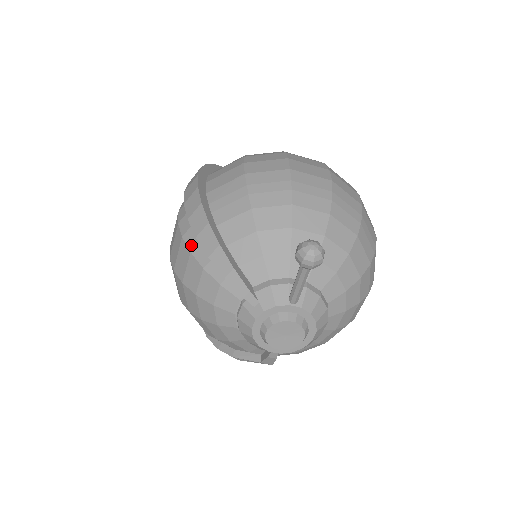
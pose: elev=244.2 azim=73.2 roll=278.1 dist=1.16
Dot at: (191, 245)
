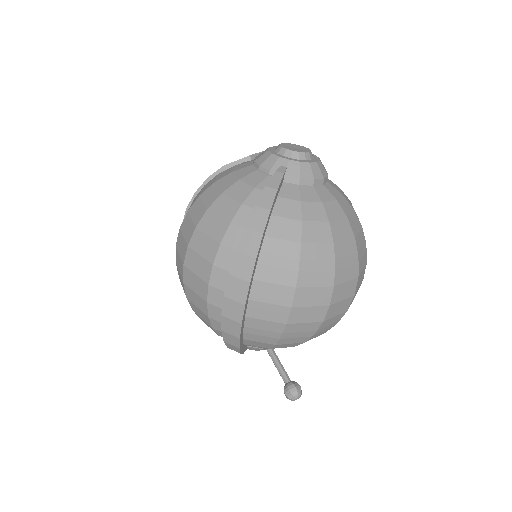
Dot at: (215, 328)
